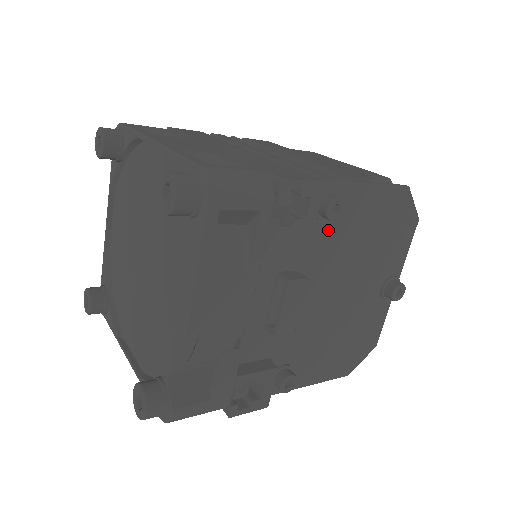
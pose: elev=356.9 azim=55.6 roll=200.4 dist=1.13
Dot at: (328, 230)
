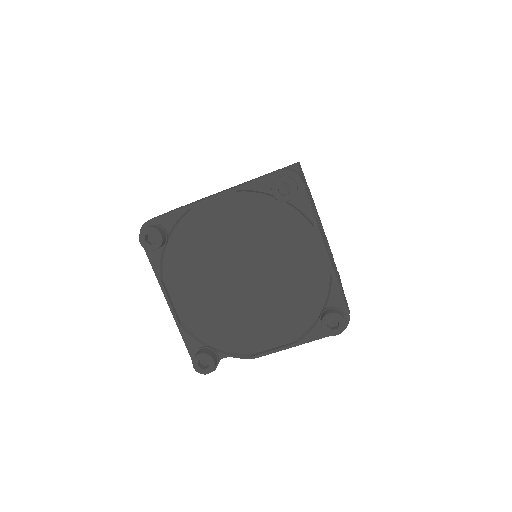
Dot at: occluded
